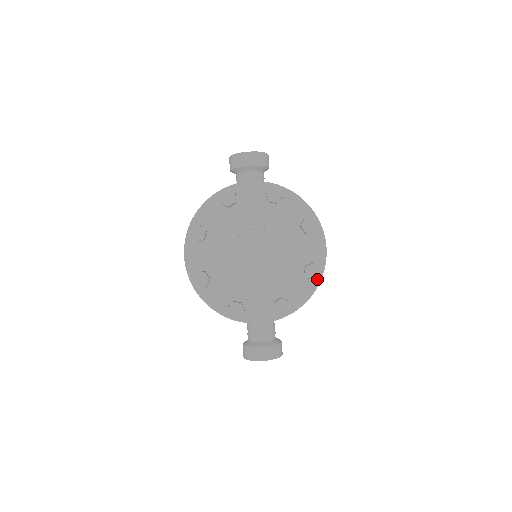
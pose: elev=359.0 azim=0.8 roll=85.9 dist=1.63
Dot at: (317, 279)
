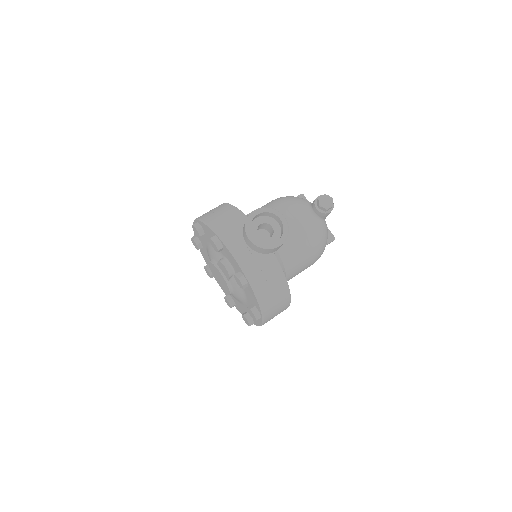
Dot at: occluded
